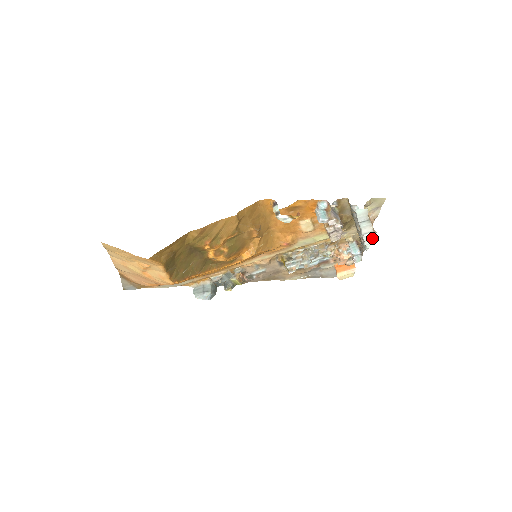
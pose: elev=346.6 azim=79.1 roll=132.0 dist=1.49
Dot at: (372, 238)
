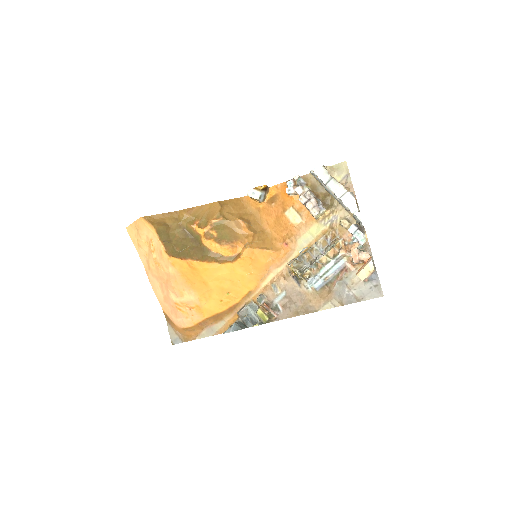
Dot at: (353, 201)
